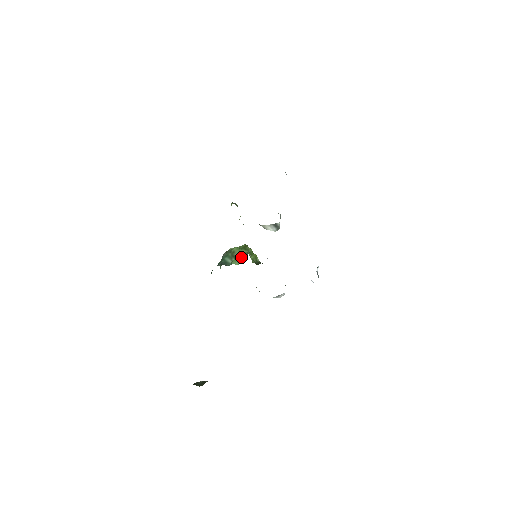
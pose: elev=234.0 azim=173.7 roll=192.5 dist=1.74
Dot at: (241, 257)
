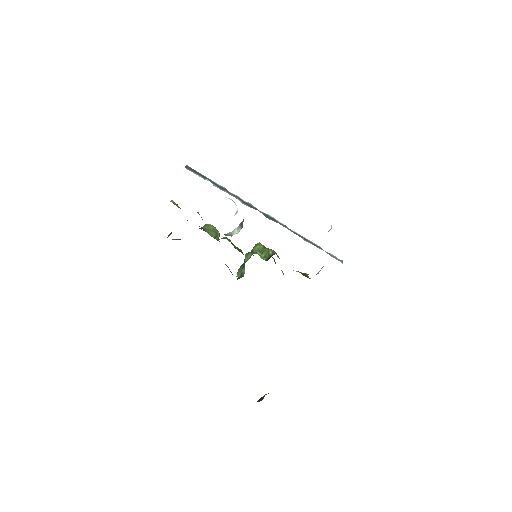
Dot at: (242, 266)
